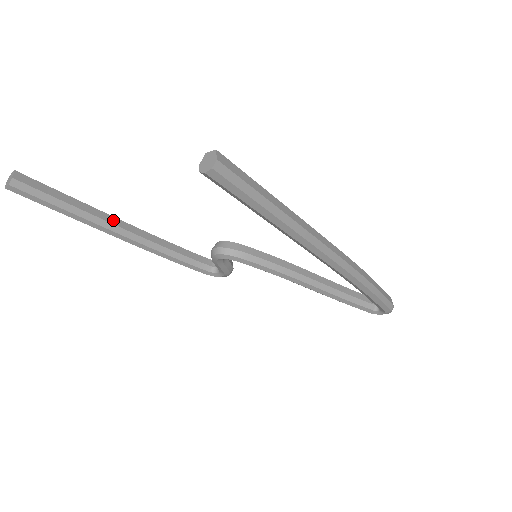
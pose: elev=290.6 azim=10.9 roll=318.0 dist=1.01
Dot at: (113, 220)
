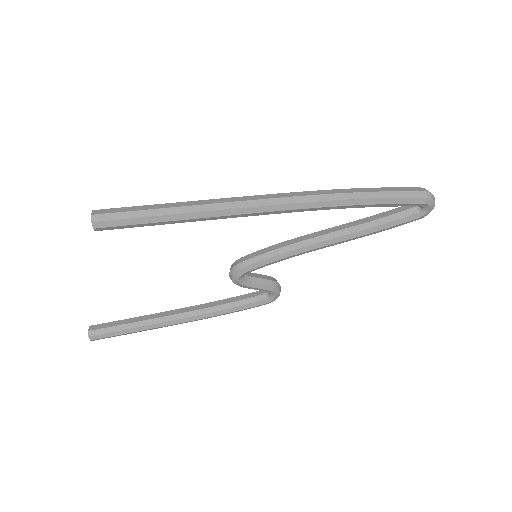
Dot at: (167, 313)
